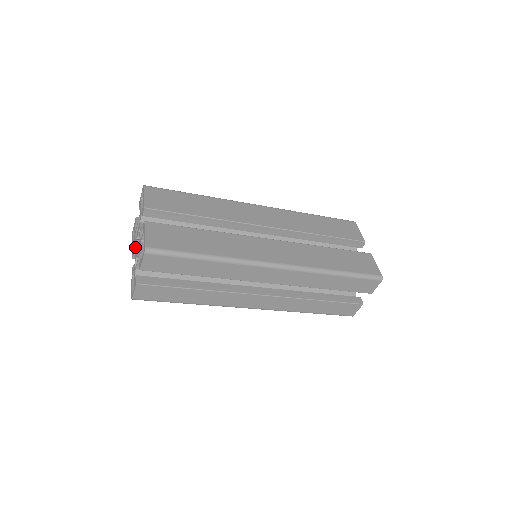
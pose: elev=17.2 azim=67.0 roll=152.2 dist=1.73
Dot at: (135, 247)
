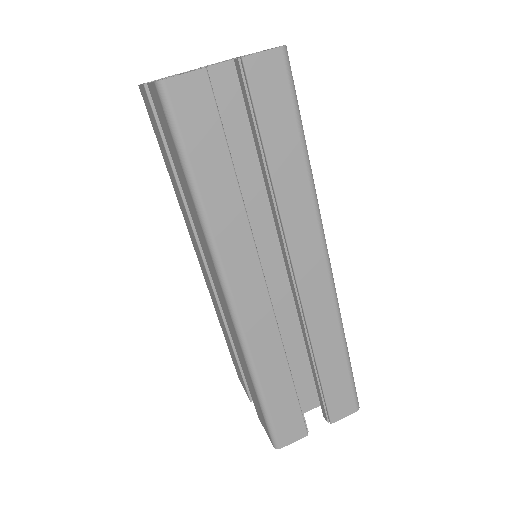
Dot at: occluded
